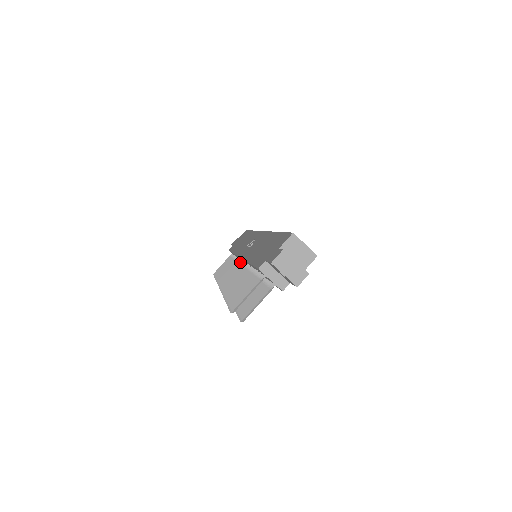
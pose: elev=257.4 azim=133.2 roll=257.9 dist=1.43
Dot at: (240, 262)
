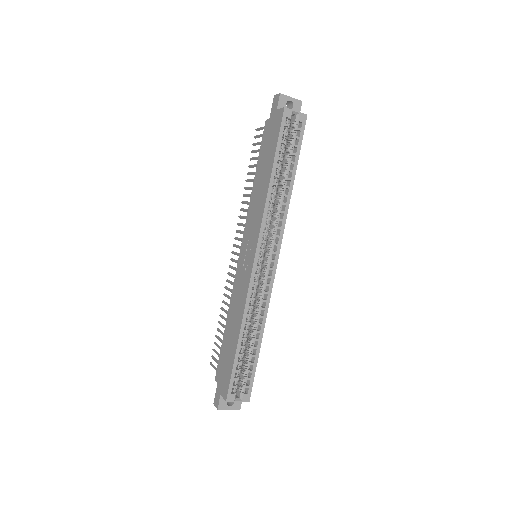
Dot at: occluded
